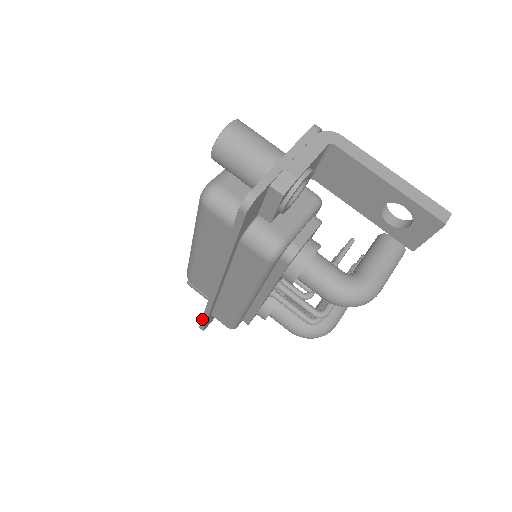
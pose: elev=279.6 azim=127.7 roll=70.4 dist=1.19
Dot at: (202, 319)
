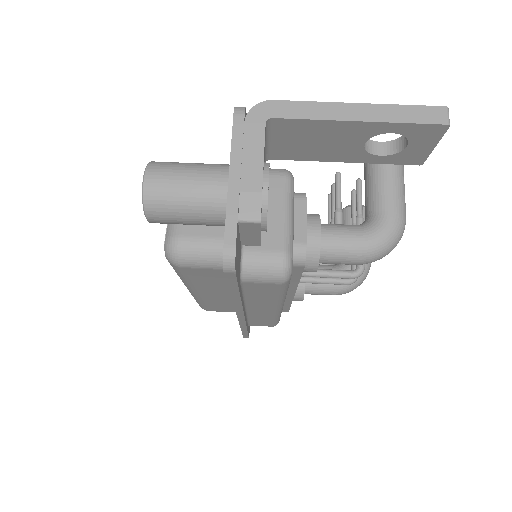
Dot at: (242, 334)
